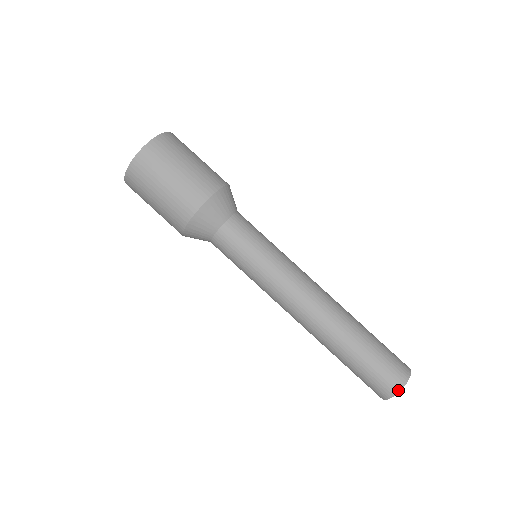
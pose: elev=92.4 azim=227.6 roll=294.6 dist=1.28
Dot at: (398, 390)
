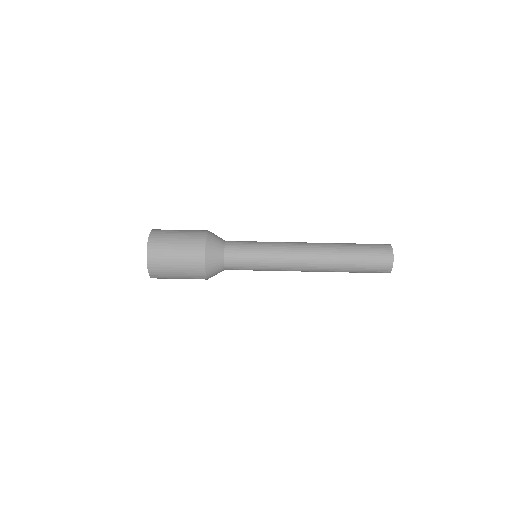
Dot at: (392, 258)
